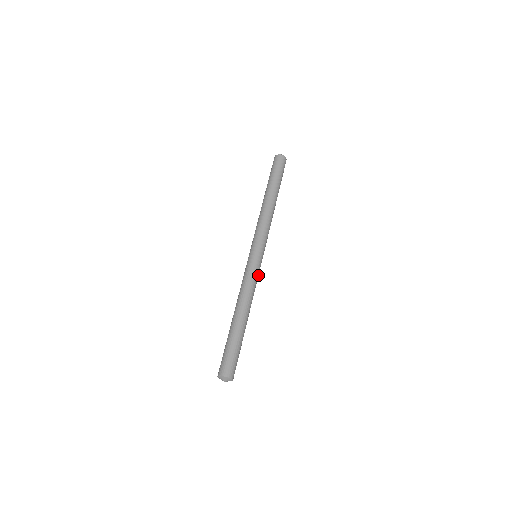
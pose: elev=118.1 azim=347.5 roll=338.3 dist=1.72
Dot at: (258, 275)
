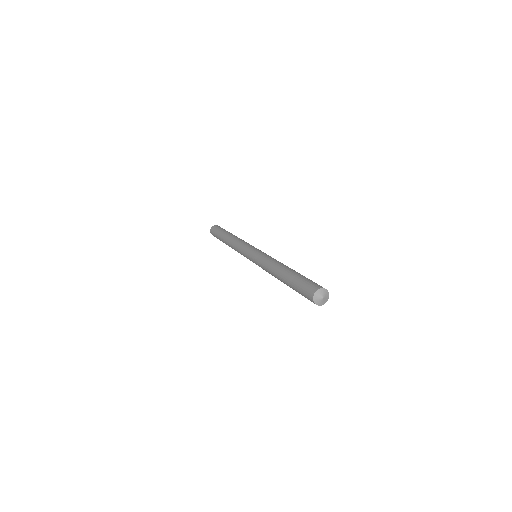
Dot at: occluded
